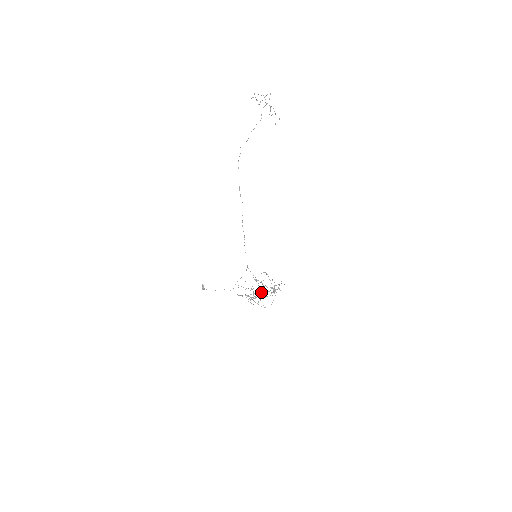
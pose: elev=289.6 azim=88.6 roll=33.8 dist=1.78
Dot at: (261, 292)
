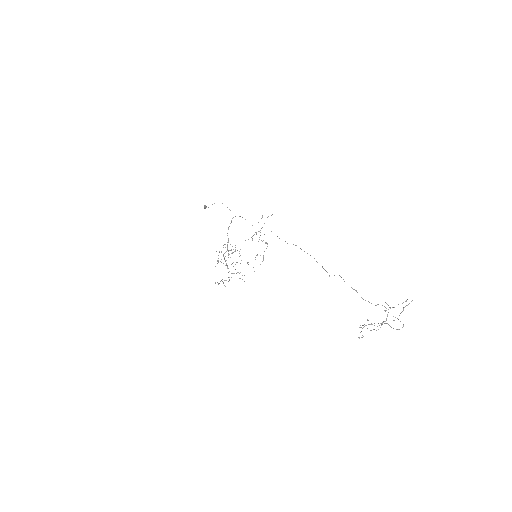
Dot at: occluded
